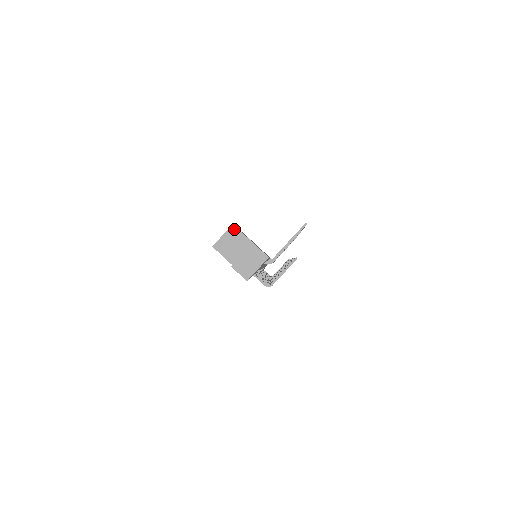
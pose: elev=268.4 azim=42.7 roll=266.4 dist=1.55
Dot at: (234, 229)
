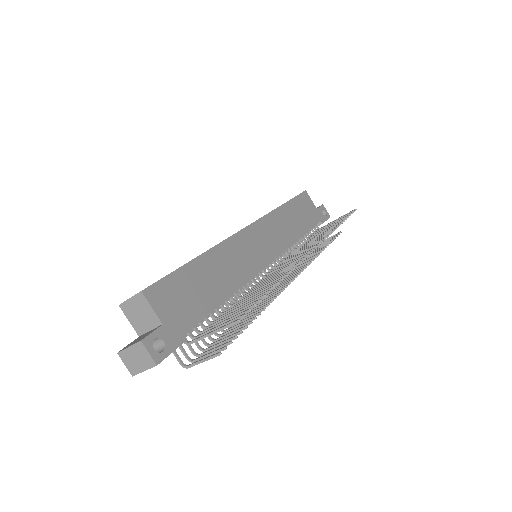
Dot at: (142, 297)
